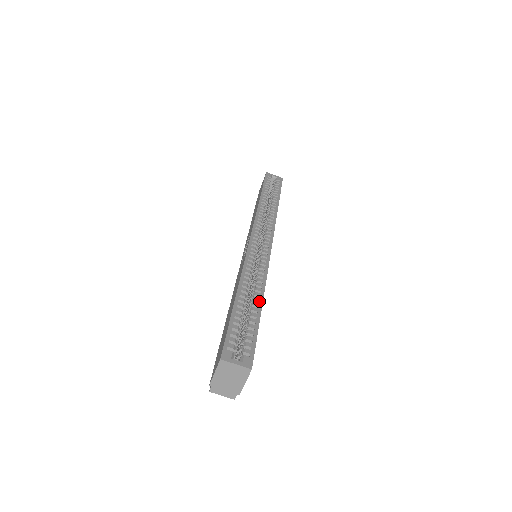
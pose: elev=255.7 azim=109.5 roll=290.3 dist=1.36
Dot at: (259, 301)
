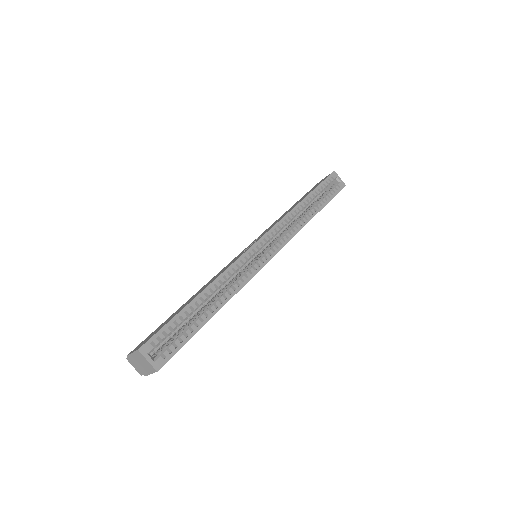
Dot at: (213, 311)
